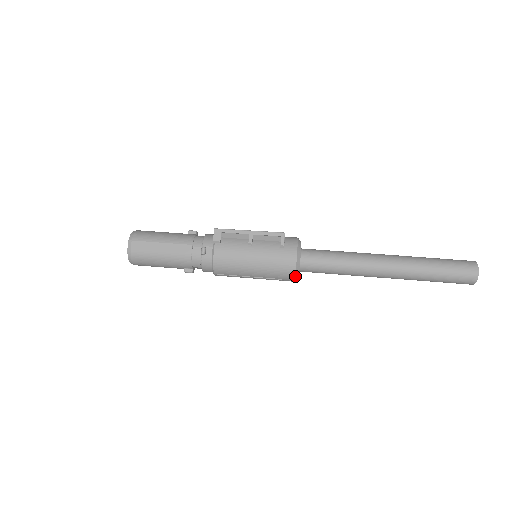
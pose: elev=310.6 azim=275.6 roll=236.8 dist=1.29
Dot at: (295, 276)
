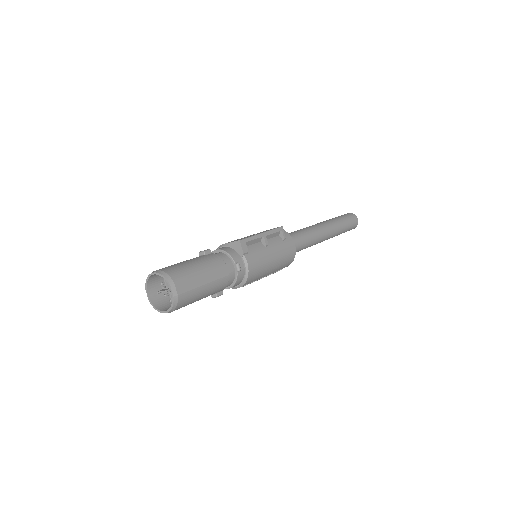
Dot at: occluded
